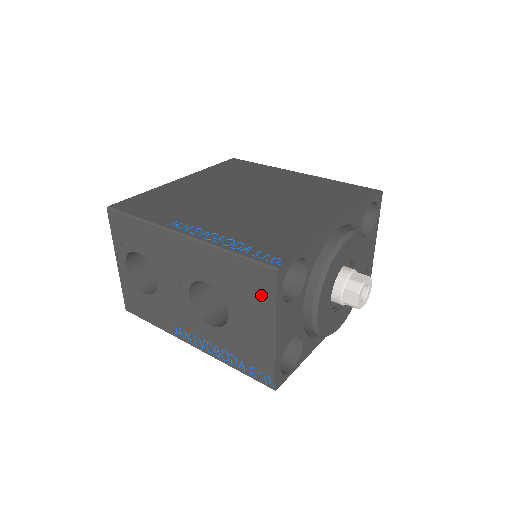
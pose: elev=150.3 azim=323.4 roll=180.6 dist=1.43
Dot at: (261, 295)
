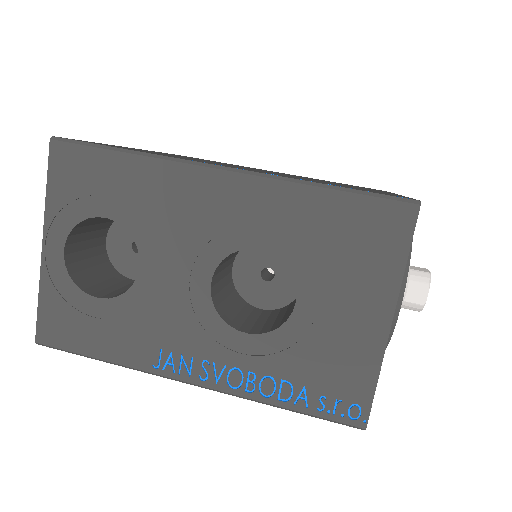
Dot at: (378, 253)
